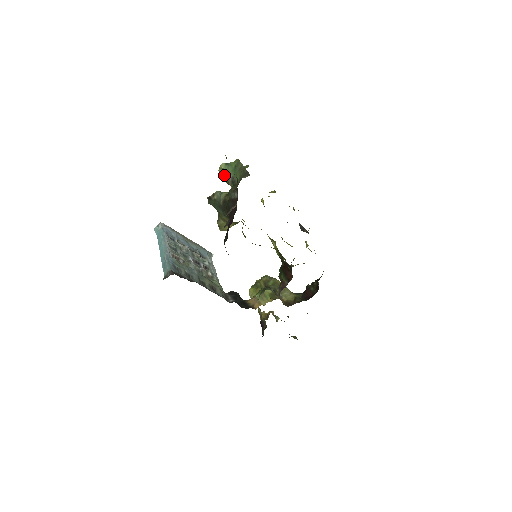
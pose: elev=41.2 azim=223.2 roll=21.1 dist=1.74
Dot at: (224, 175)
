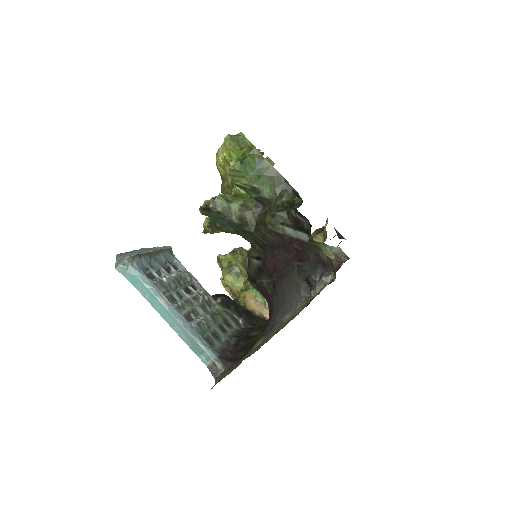
Dot at: (318, 242)
